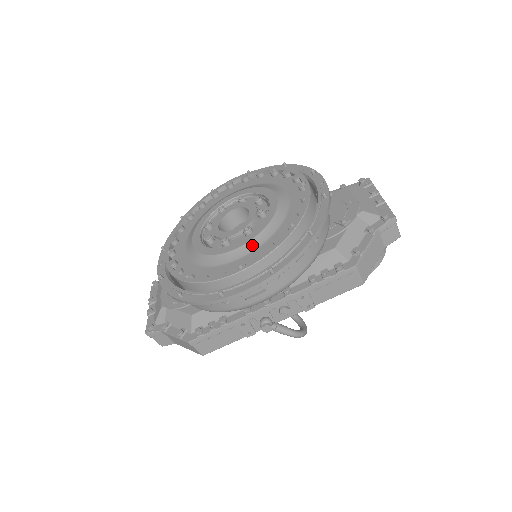
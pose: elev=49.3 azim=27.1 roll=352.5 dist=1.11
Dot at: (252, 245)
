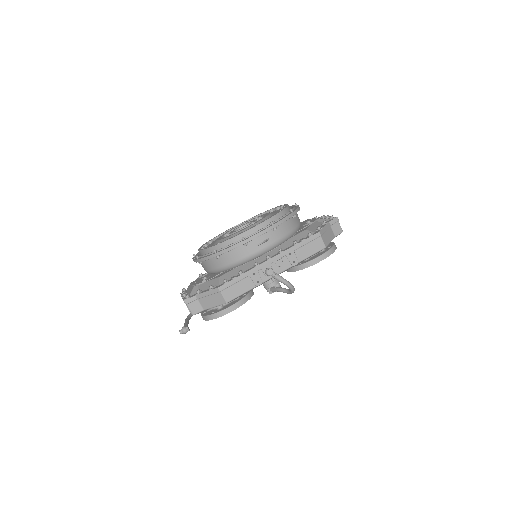
Dot at: occluded
